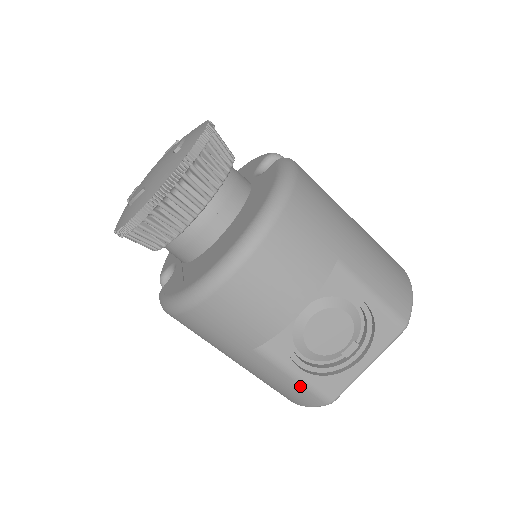
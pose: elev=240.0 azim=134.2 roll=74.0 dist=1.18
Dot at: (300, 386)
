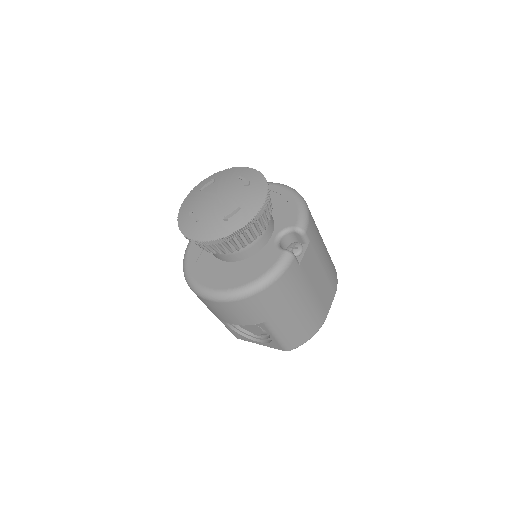
Dot at: (225, 326)
